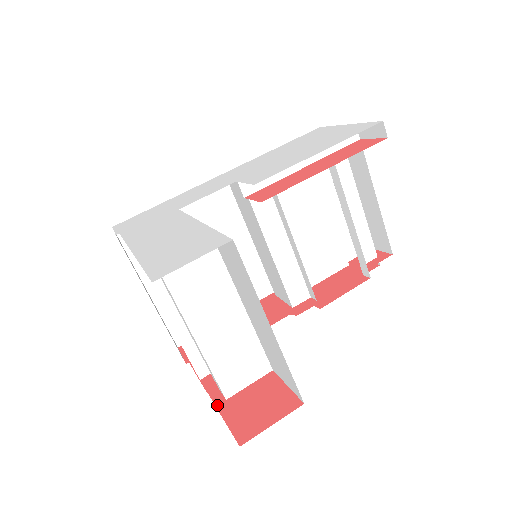
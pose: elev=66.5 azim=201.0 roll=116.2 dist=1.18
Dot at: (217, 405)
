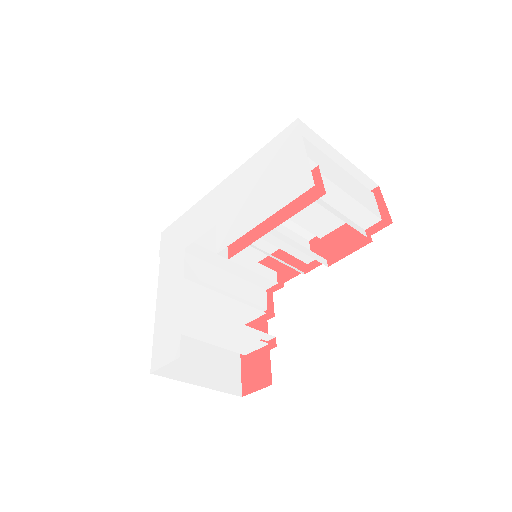
Dot at: (241, 357)
